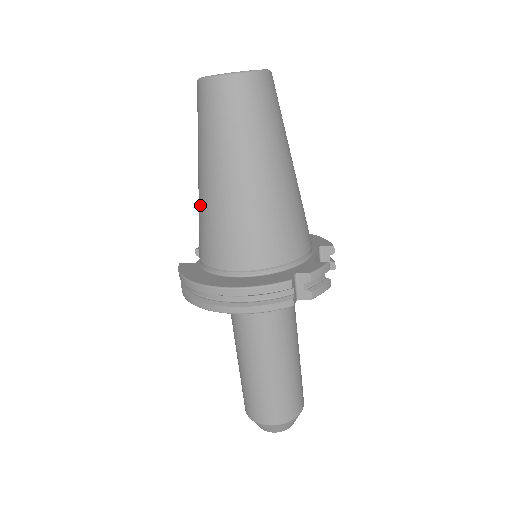
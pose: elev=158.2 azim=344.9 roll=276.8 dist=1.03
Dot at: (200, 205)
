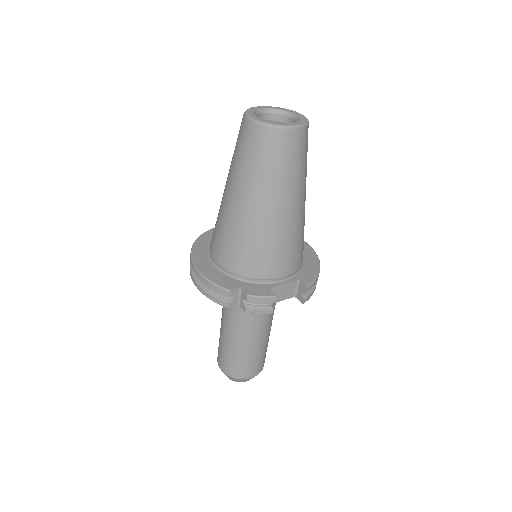
Dot at: occluded
